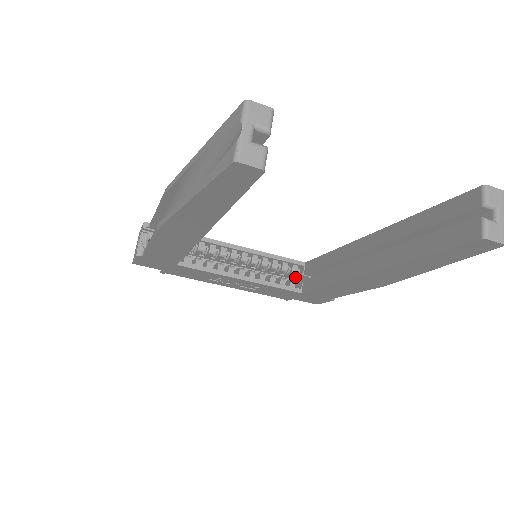
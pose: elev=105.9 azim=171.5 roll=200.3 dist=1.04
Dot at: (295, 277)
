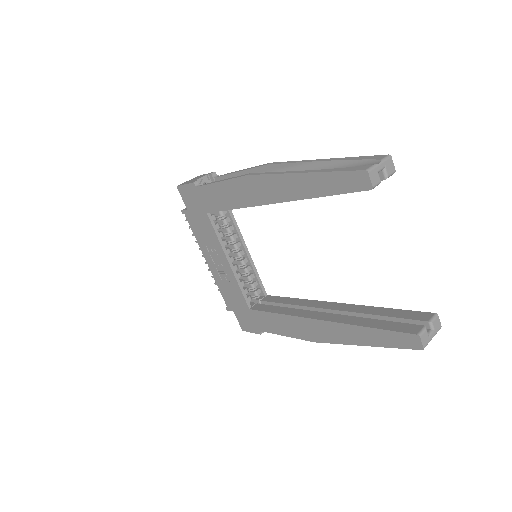
Dot at: occluded
